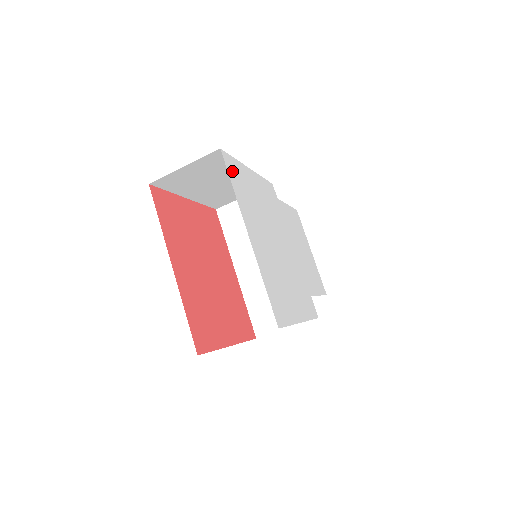
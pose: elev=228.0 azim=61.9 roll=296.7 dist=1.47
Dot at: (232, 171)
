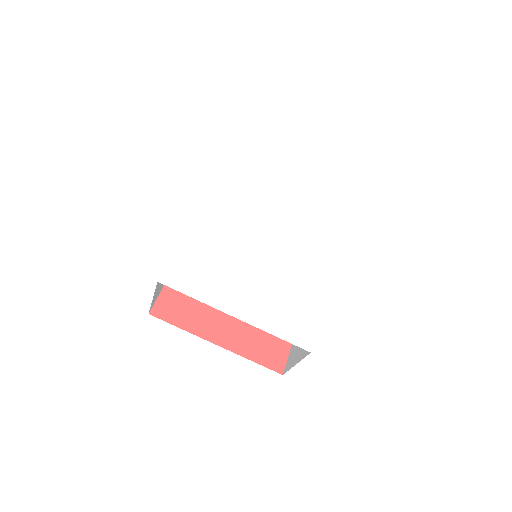
Dot at: (181, 280)
